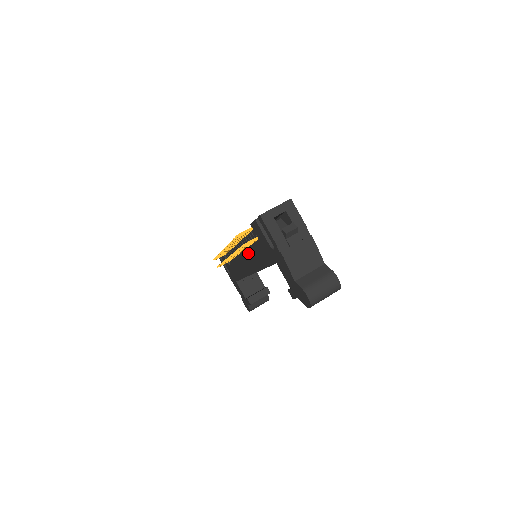
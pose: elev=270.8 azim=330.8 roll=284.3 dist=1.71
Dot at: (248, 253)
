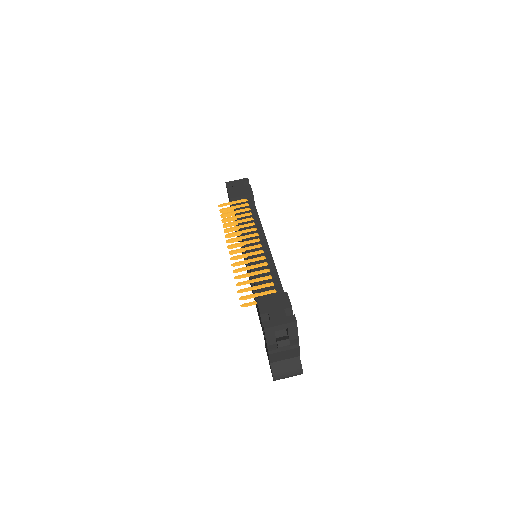
Dot at: occluded
